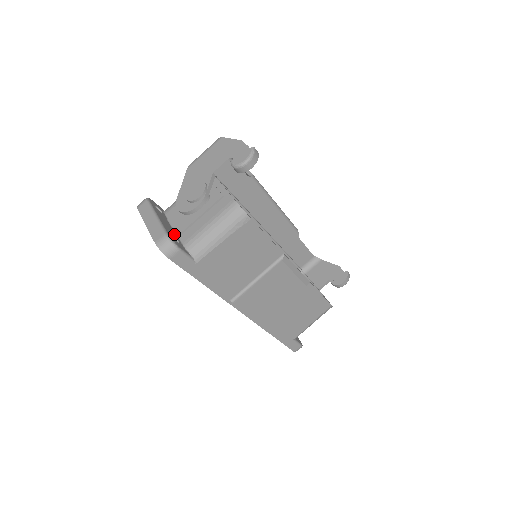
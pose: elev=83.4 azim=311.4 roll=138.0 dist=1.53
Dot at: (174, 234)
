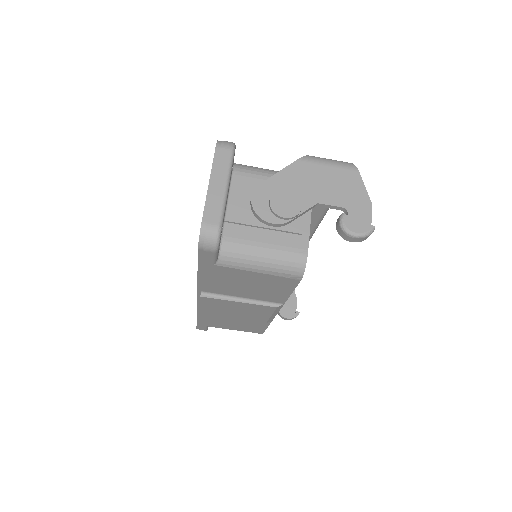
Dot at: (224, 218)
